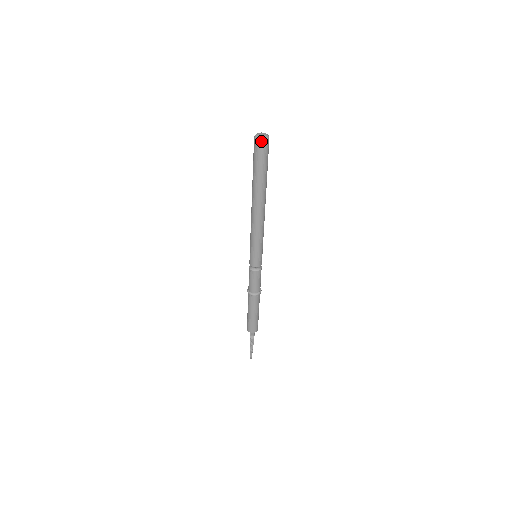
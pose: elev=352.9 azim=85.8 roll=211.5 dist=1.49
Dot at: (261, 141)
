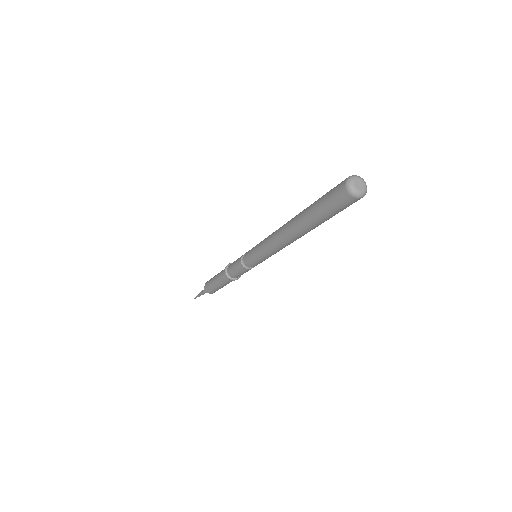
Dot at: (362, 197)
